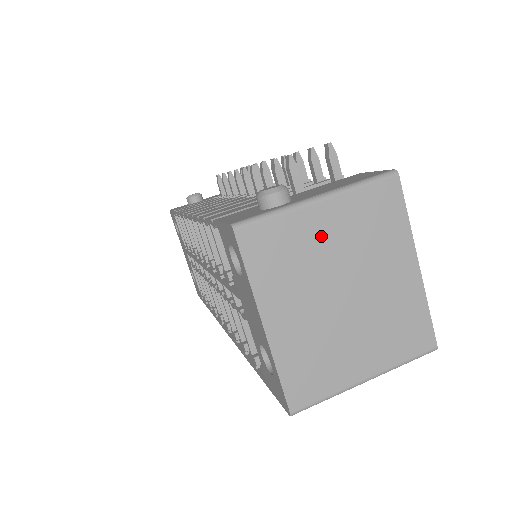
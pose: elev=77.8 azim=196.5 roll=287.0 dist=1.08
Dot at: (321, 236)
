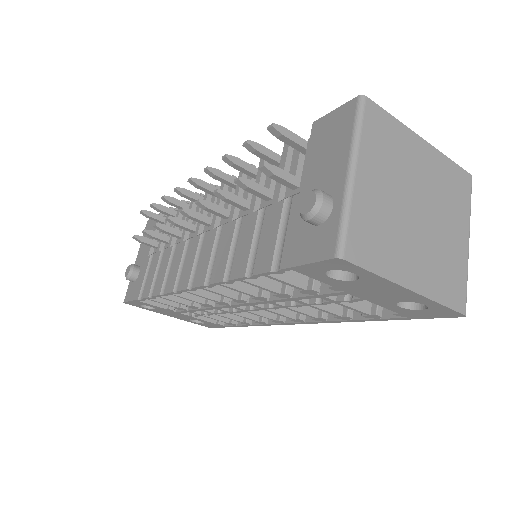
Dot at: (377, 194)
